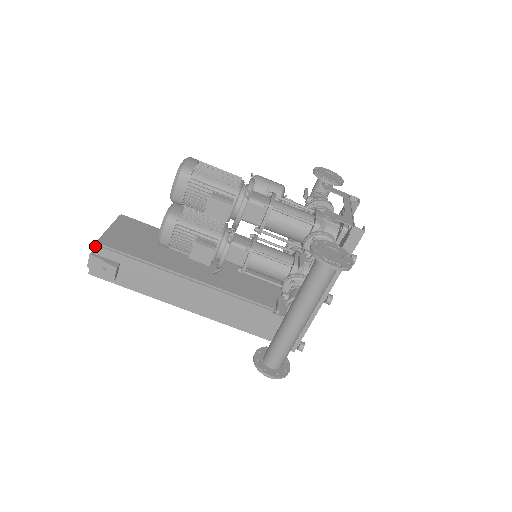
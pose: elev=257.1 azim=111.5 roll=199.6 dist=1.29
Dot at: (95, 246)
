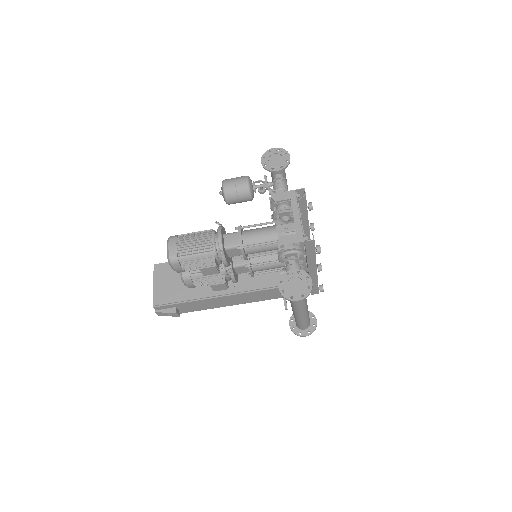
Dot at: (155, 308)
